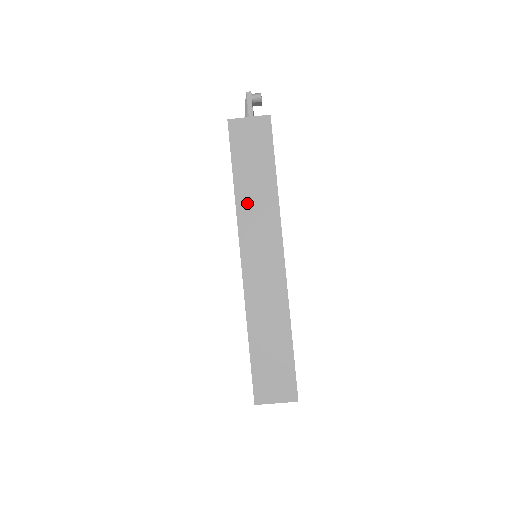
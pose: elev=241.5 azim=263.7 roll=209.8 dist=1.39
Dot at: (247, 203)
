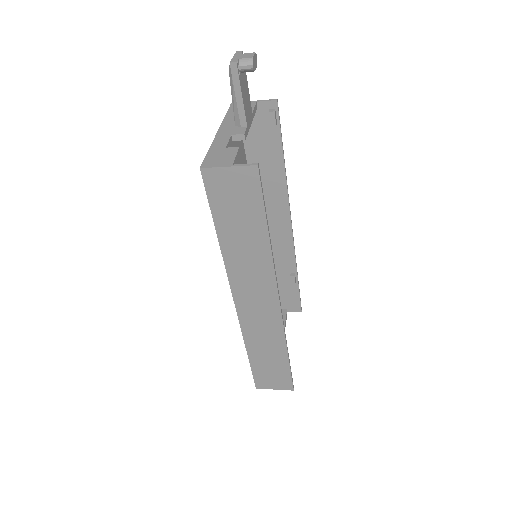
Dot at: (235, 257)
